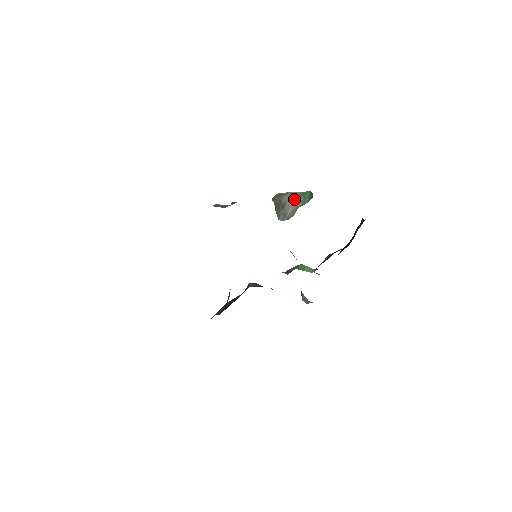
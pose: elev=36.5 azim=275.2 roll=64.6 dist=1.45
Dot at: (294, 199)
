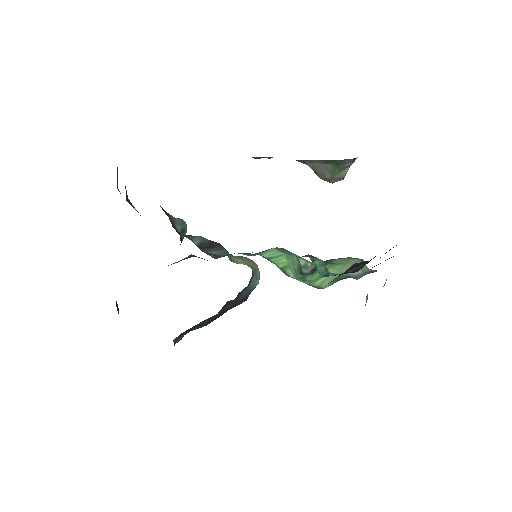
Dot at: (322, 165)
